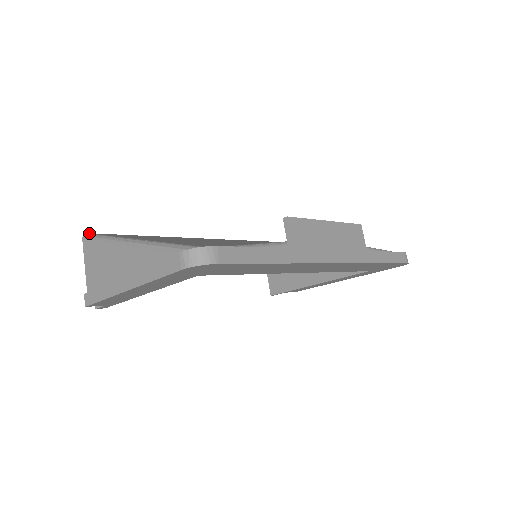
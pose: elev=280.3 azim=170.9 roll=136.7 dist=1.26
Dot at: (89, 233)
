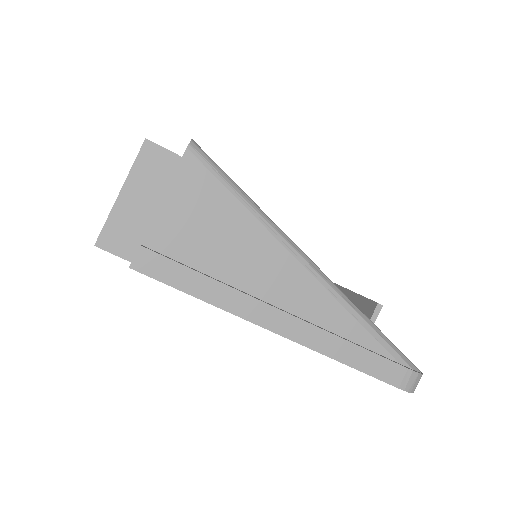
Dot at: occluded
